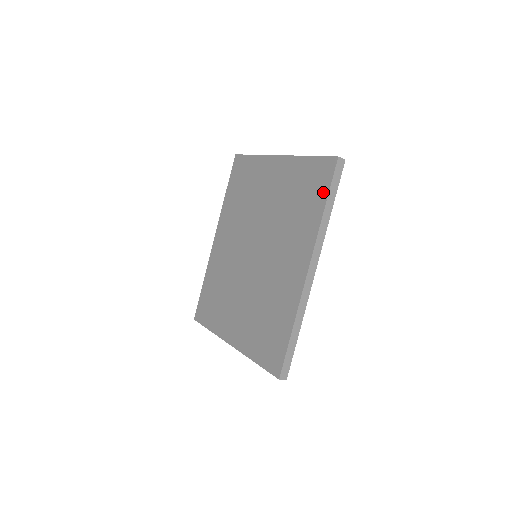
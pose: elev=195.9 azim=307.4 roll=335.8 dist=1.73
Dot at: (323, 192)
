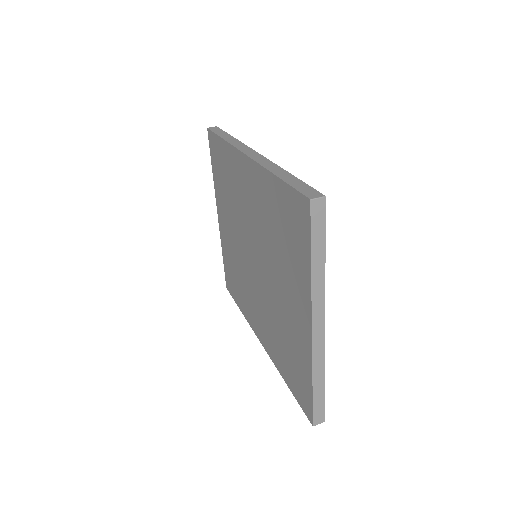
Dot at: (293, 389)
